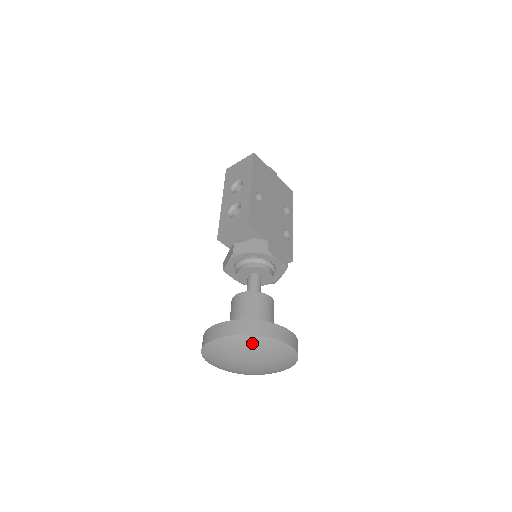
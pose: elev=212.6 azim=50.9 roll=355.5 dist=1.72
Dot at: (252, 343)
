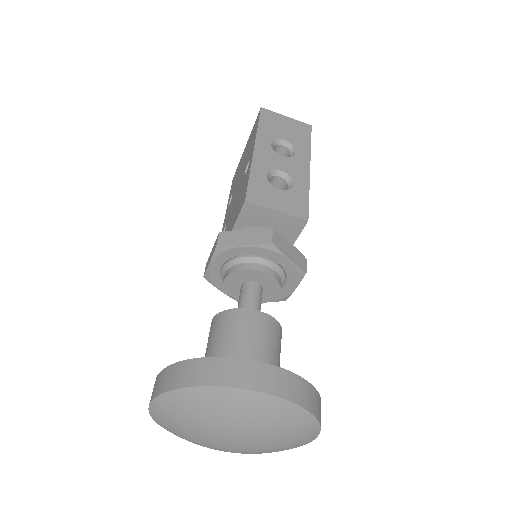
Dot at: (298, 424)
